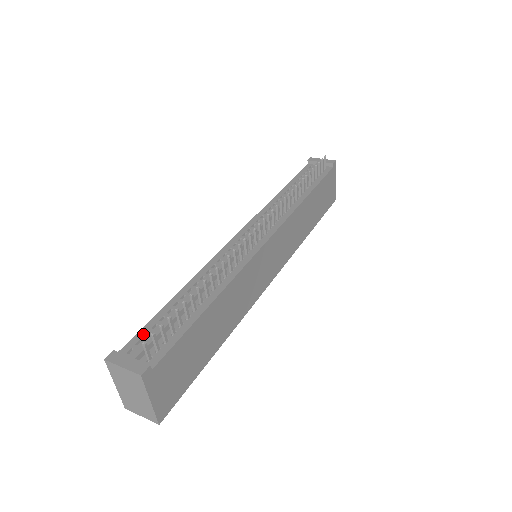
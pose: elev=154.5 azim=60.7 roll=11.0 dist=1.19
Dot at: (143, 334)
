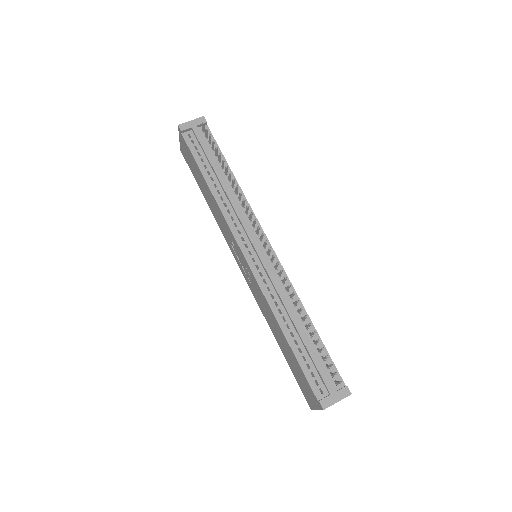
Dot at: (311, 377)
